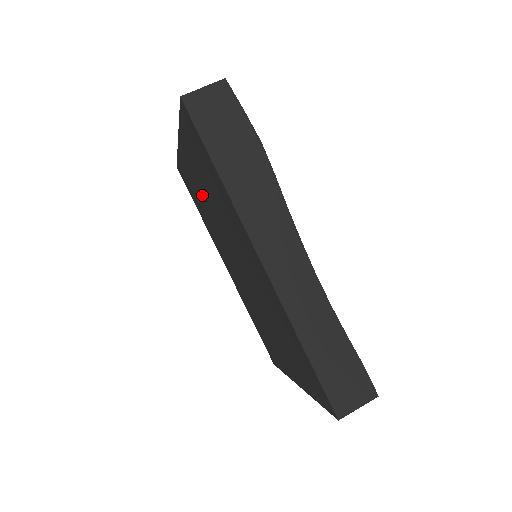
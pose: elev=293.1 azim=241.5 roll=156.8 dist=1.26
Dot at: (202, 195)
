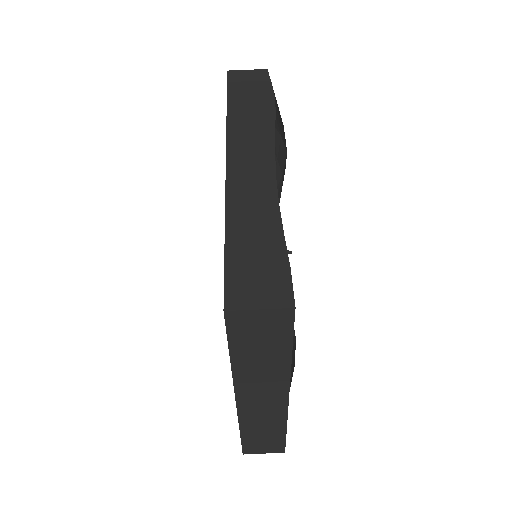
Dot at: occluded
